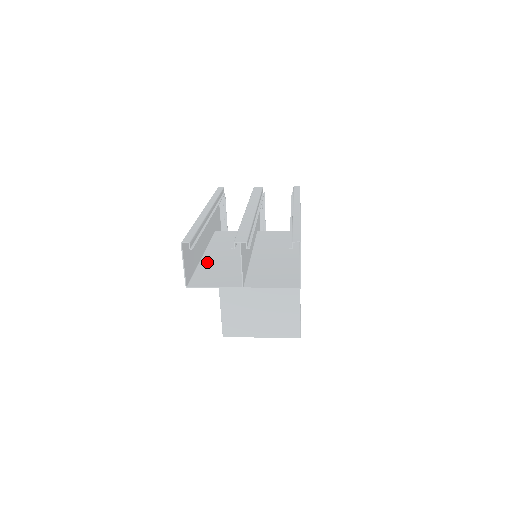
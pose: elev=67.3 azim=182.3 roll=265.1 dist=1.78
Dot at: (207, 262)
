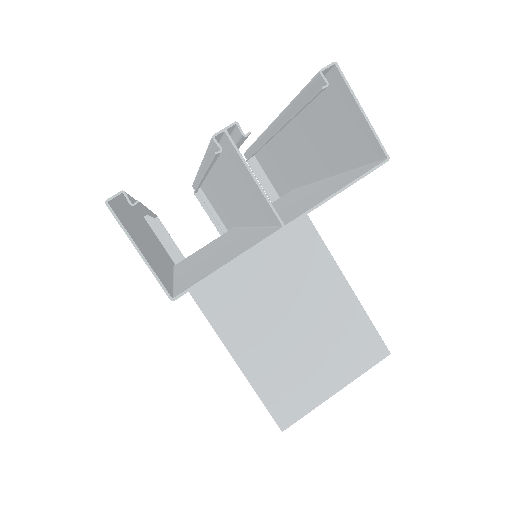
Dot at: (186, 272)
